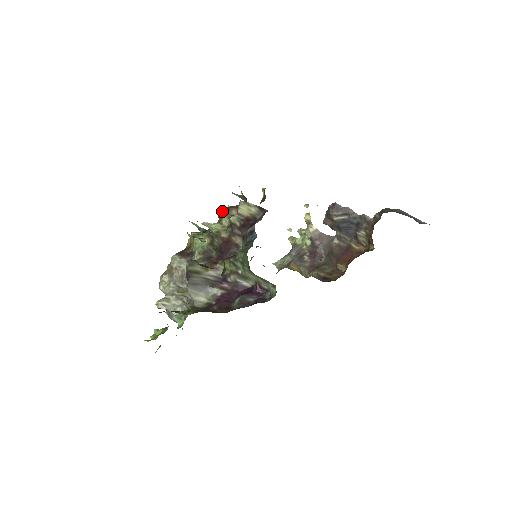
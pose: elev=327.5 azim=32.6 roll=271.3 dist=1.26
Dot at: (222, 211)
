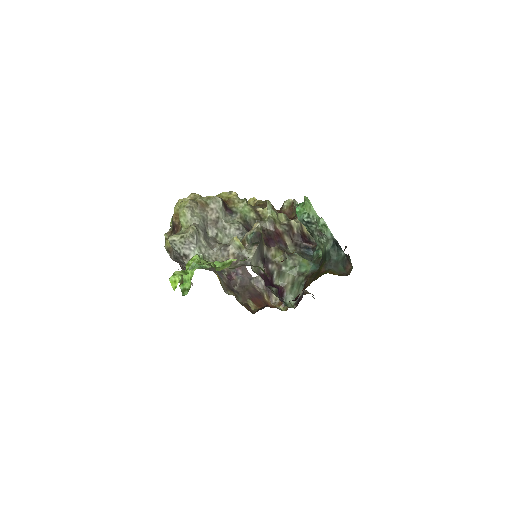
Dot at: occluded
